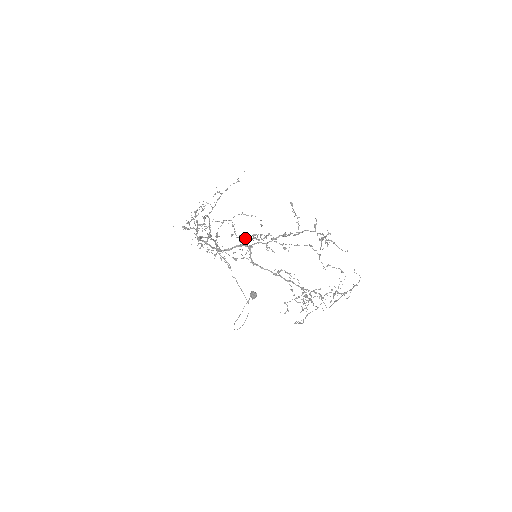
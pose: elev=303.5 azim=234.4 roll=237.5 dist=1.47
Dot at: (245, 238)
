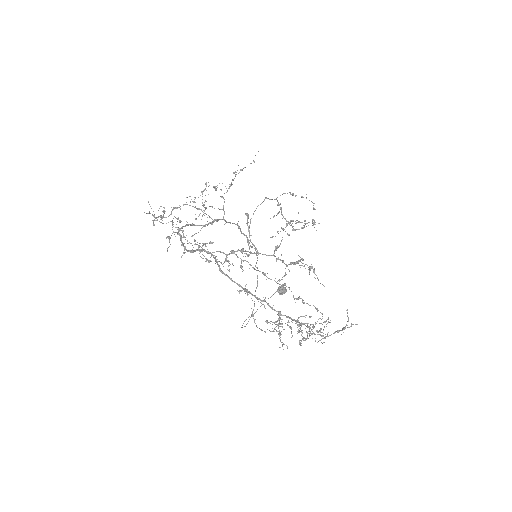
Dot at: occluded
